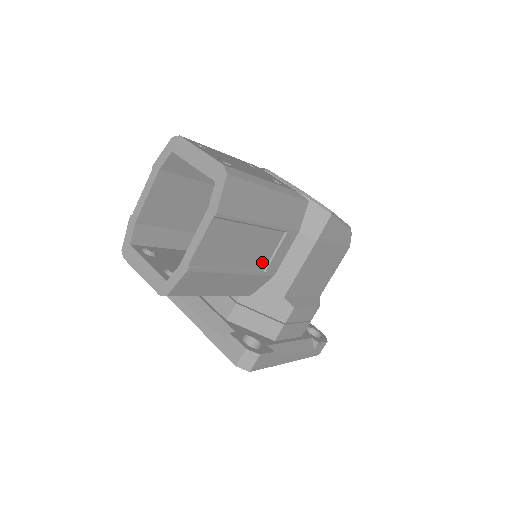
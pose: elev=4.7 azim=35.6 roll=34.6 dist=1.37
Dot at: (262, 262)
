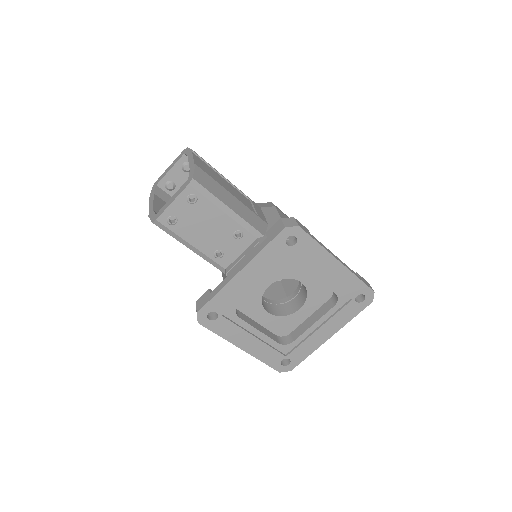
Dot at: occluded
